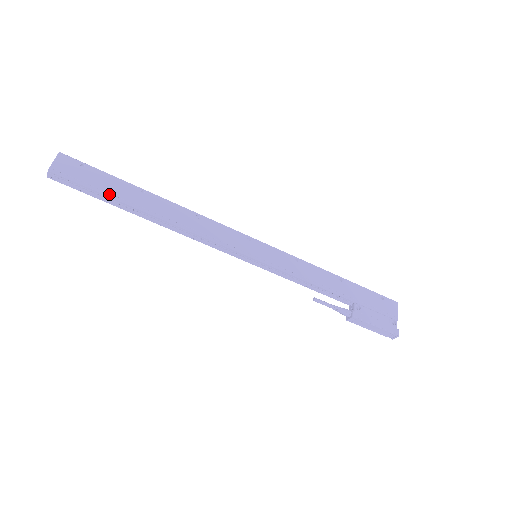
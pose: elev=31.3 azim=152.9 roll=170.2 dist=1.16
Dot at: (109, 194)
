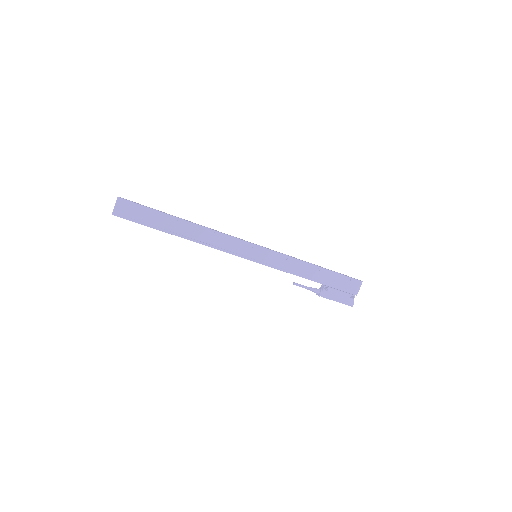
Dot at: (153, 226)
